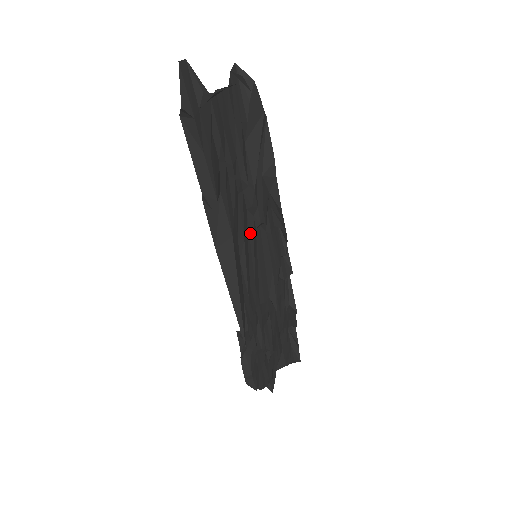
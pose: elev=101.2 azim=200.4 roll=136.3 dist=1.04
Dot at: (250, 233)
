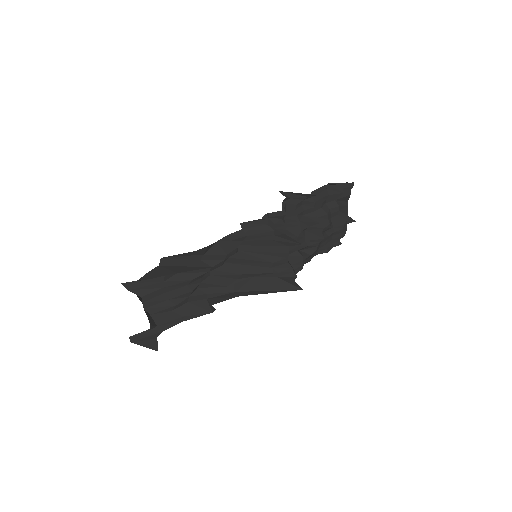
Dot at: (239, 262)
